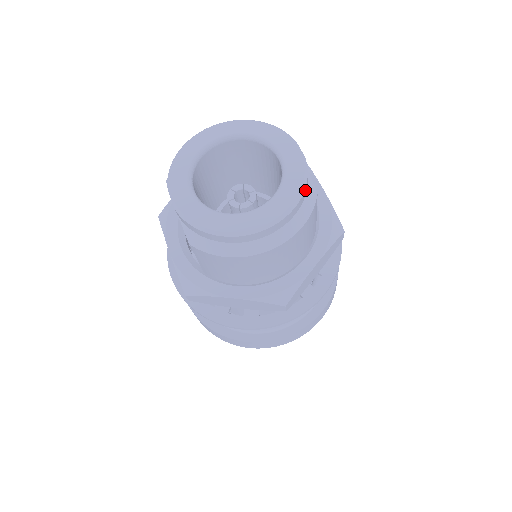
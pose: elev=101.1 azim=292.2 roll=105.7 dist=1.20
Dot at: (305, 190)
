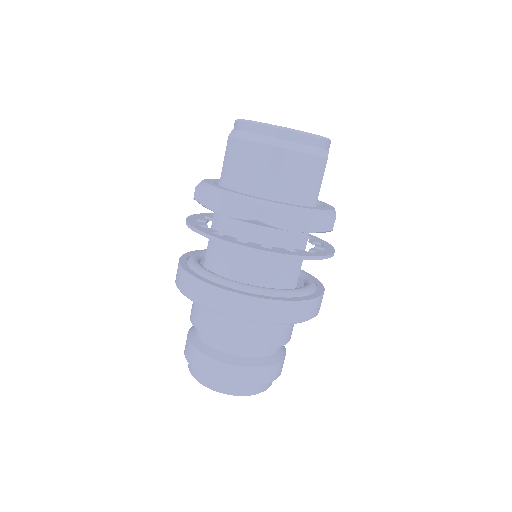
Dot at: (321, 141)
